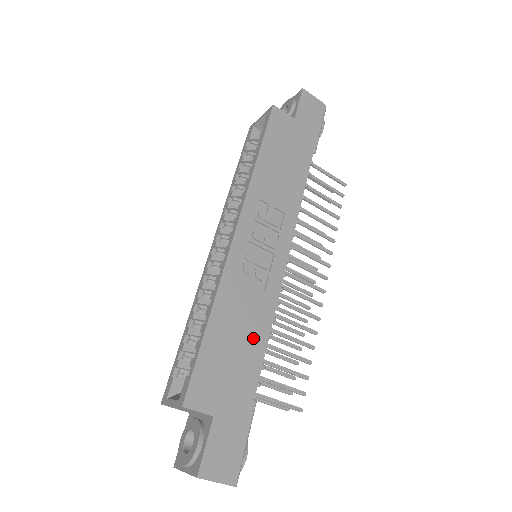
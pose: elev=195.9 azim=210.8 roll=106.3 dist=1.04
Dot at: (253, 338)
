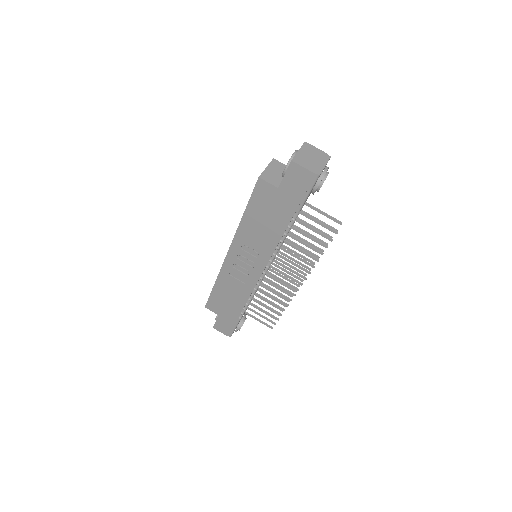
Dot at: (238, 299)
